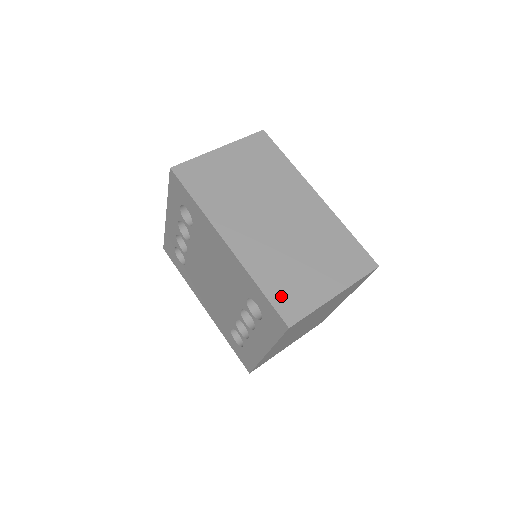
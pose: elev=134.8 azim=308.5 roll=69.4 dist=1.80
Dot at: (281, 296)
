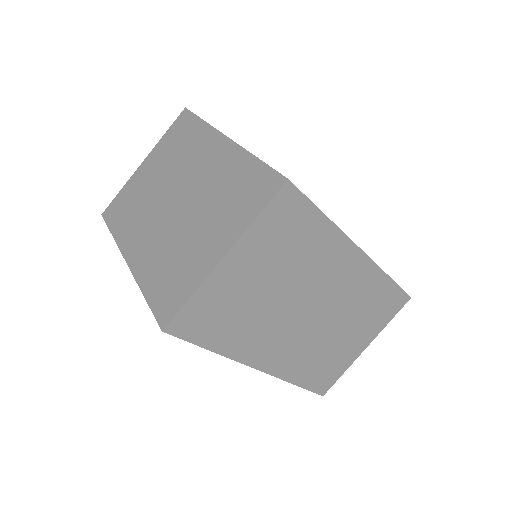
Dot at: (317, 379)
